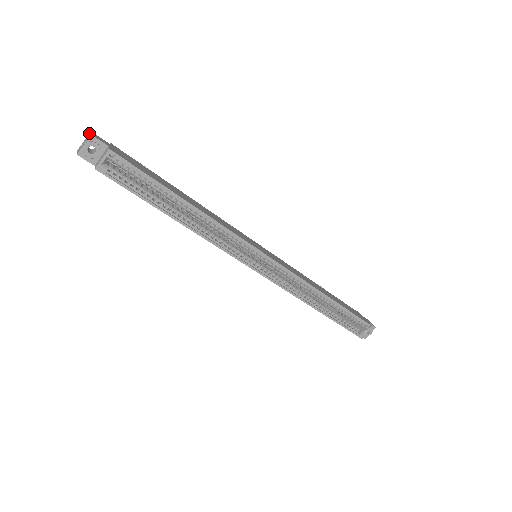
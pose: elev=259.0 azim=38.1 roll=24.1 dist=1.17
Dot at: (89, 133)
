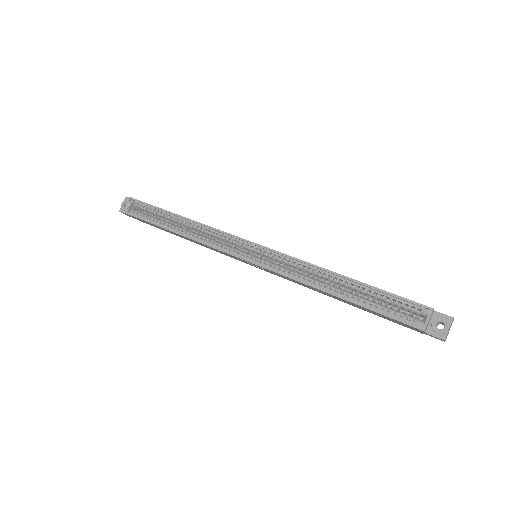
Dot at: occluded
